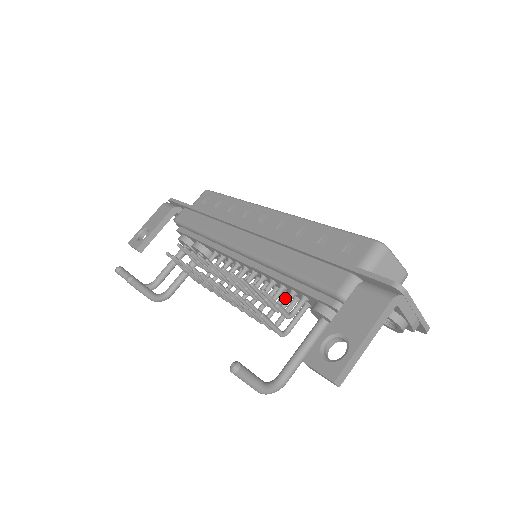
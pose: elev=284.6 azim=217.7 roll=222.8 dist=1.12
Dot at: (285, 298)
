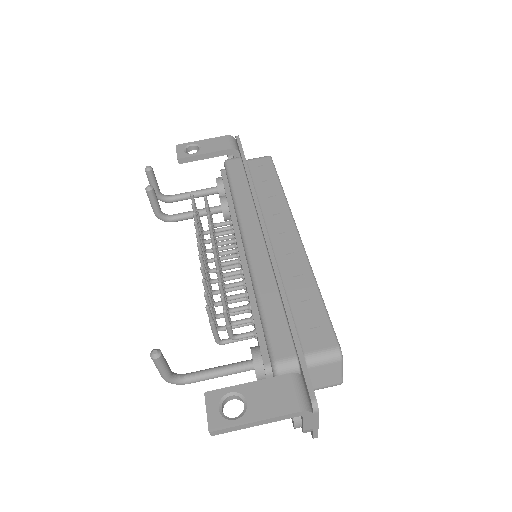
Dot at: (246, 312)
